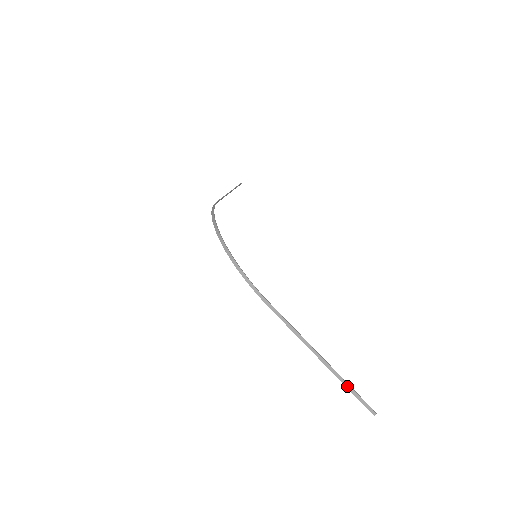
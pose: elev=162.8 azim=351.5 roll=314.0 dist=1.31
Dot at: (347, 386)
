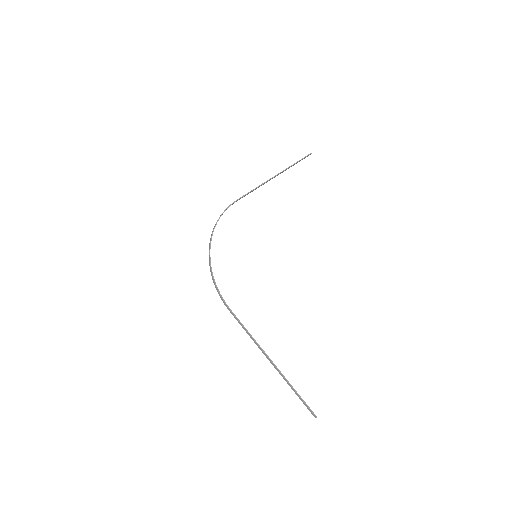
Dot at: (292, 389)
